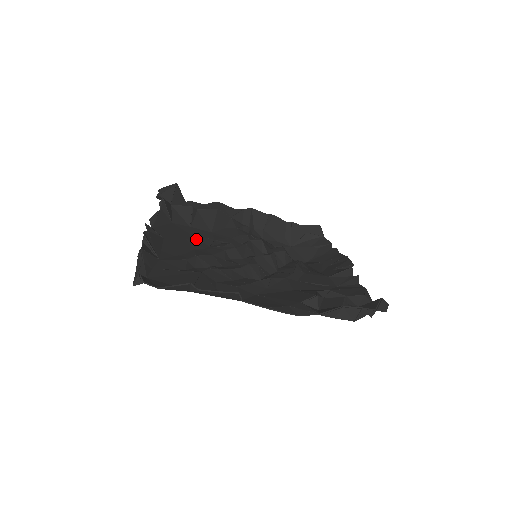
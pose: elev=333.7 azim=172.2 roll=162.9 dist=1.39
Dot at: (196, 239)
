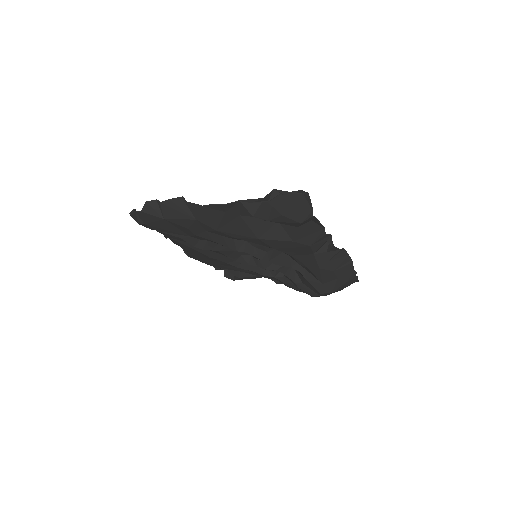
Dot at: (220, 263)
